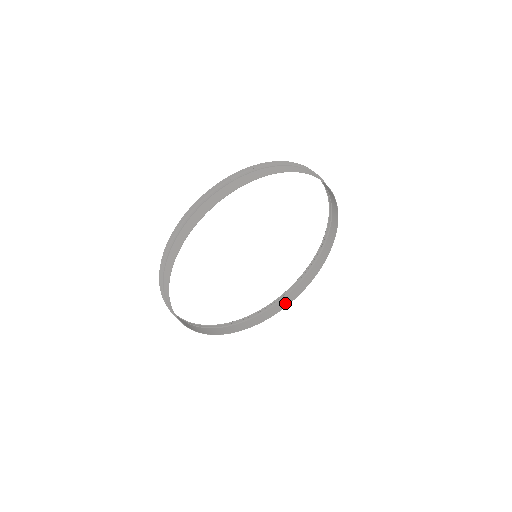
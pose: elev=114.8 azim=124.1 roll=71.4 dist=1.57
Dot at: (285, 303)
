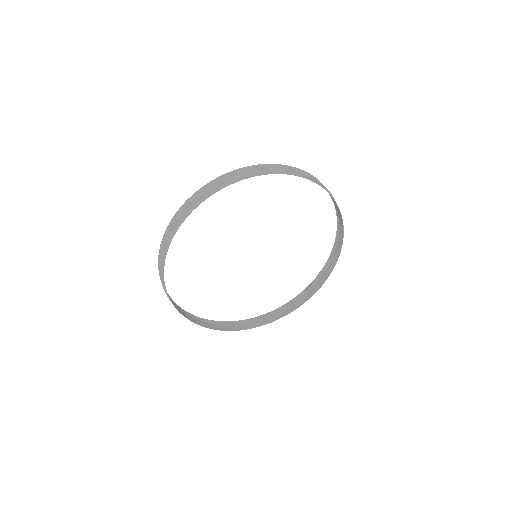
Dot at: (256, 324)
